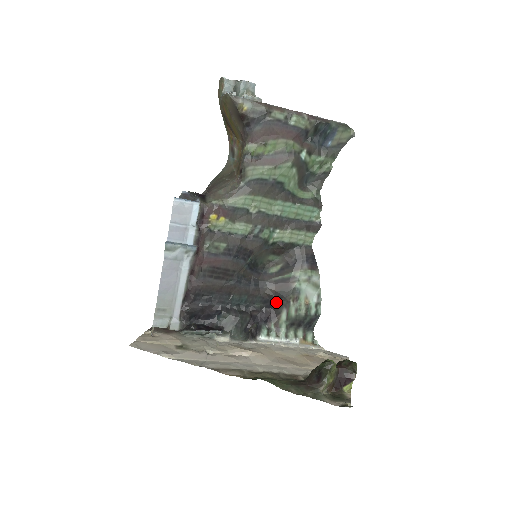
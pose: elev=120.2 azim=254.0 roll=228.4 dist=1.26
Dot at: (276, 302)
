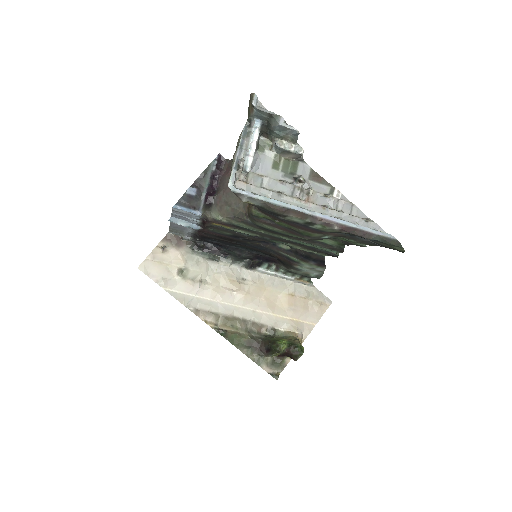
Dot at: (279, 261)
